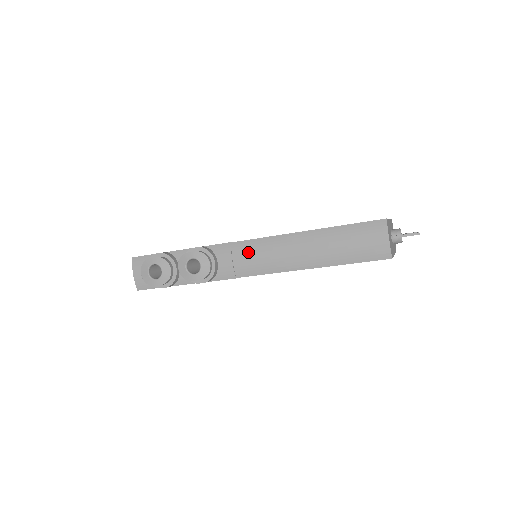
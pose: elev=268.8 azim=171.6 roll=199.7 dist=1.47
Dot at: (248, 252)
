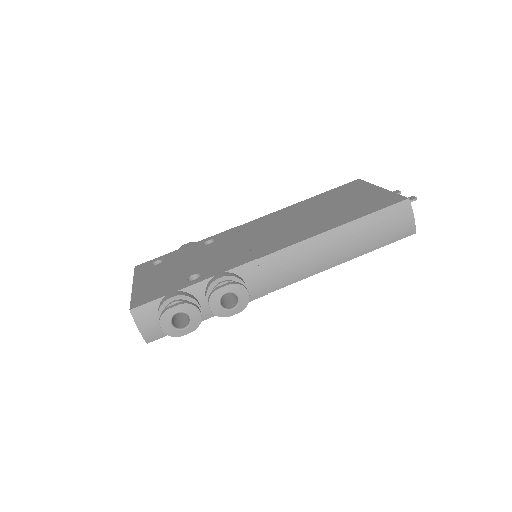
Dot at: (279, 265)
